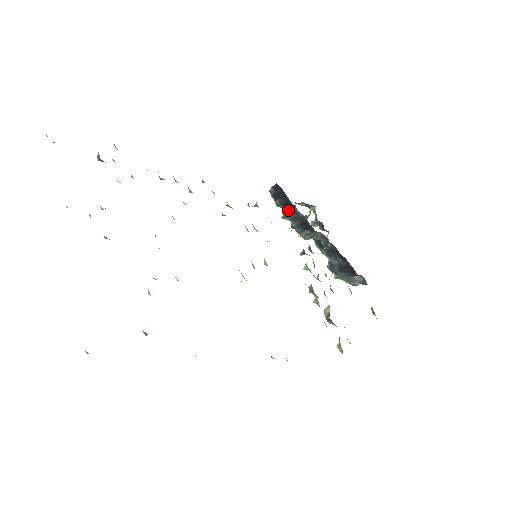
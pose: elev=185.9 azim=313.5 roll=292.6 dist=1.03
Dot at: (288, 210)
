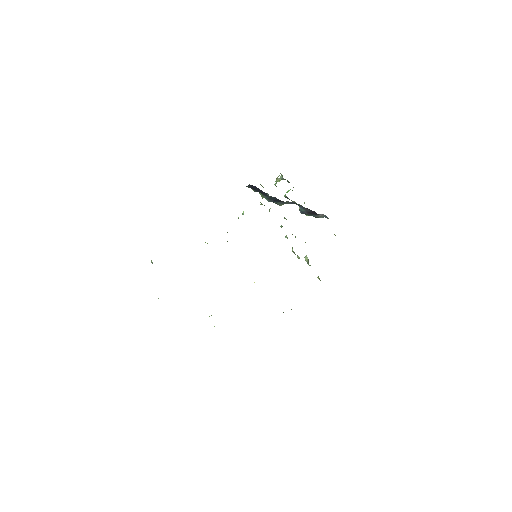
Dot at: (263, 194)
